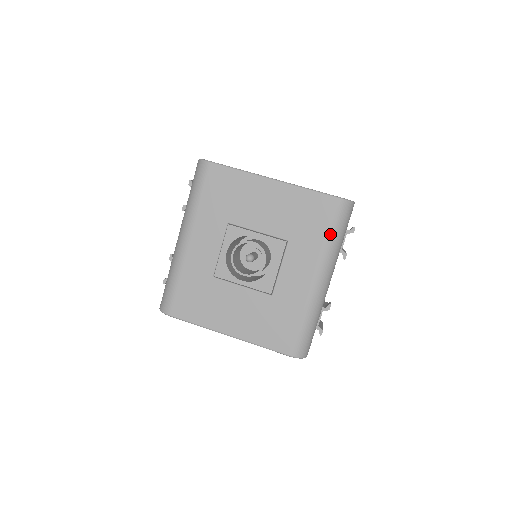
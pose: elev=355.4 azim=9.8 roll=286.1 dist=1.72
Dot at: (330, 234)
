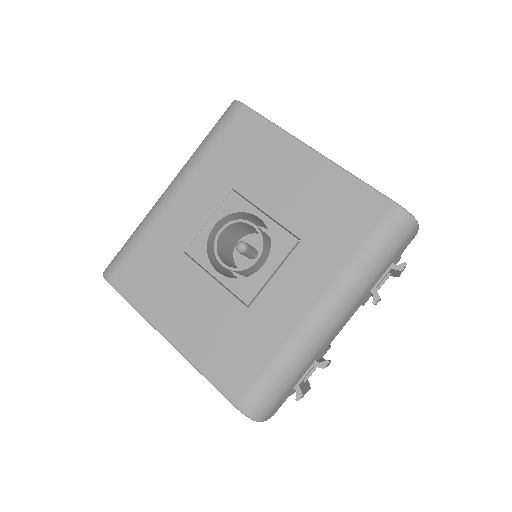
Dot at: (365, 251)
